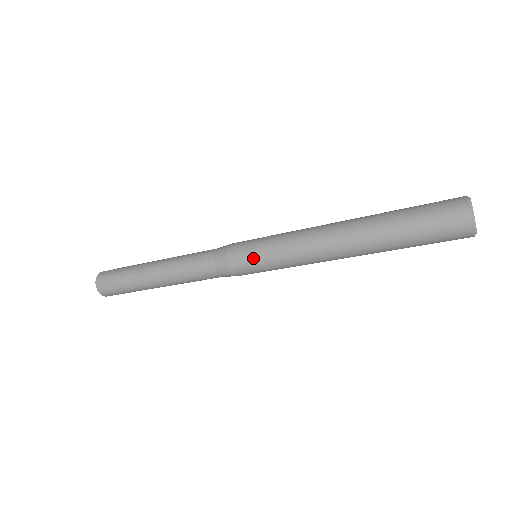
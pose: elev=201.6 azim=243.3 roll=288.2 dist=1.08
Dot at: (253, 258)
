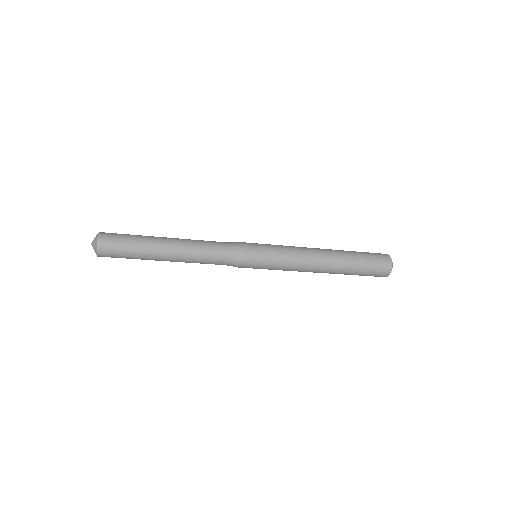
Dot at: (261, 266)
